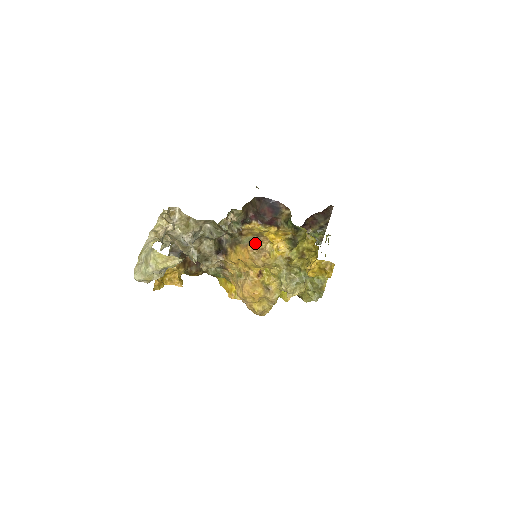
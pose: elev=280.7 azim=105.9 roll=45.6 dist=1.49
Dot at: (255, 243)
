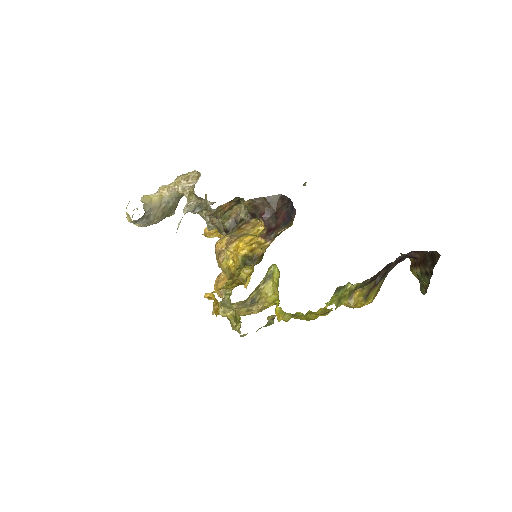
Dot at: (221, 241)
